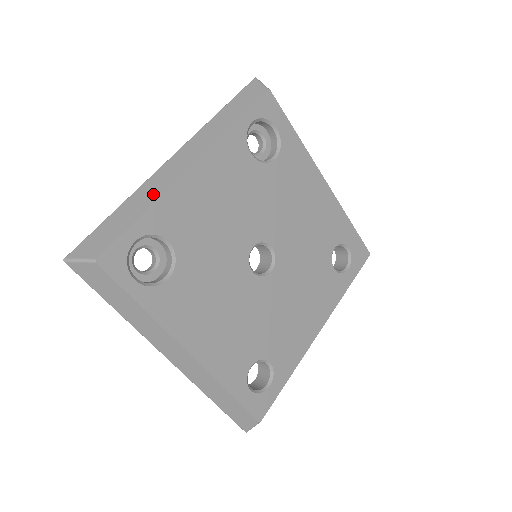
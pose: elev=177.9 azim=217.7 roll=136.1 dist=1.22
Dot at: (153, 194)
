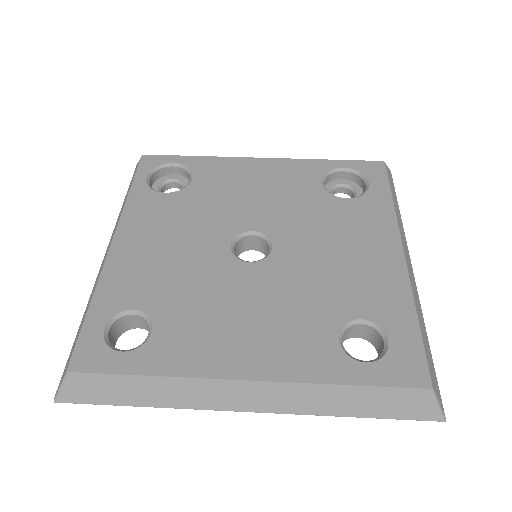
Dot at: occluded
